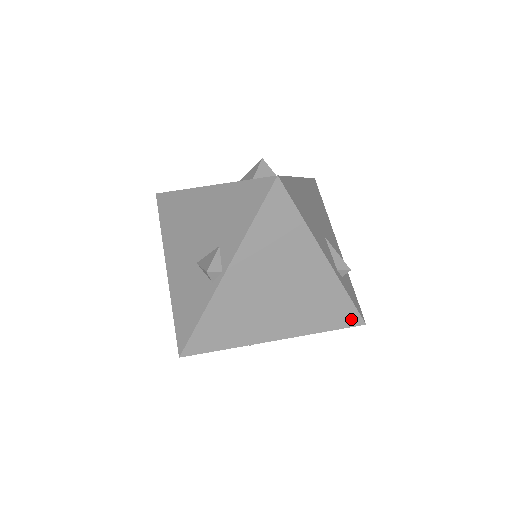
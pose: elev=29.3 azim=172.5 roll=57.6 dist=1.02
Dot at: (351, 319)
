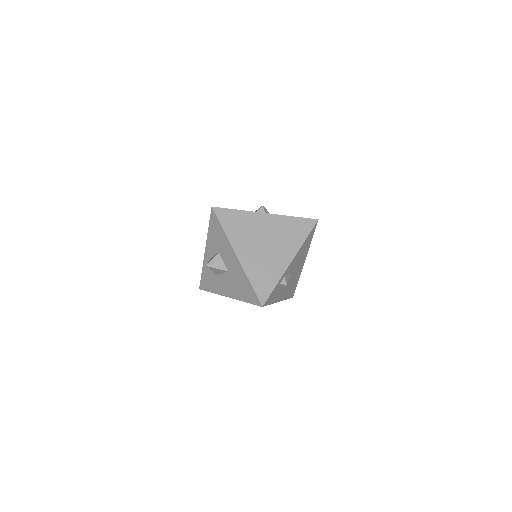
Dot at: (263, 295)
